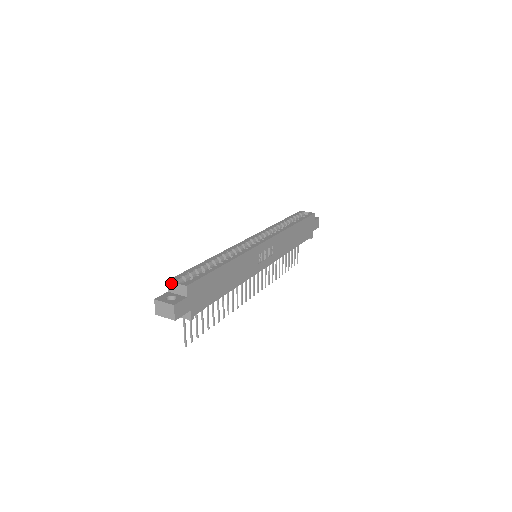
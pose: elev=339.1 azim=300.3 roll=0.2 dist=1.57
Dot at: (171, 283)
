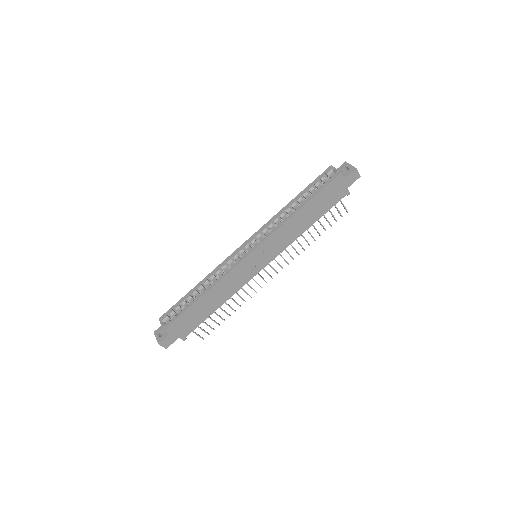
Dot at: (160, 322)
